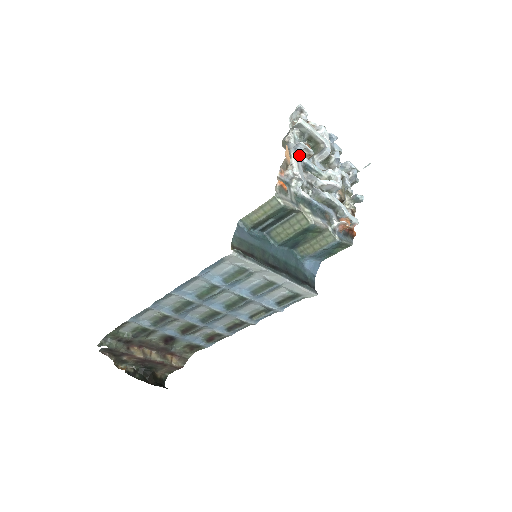
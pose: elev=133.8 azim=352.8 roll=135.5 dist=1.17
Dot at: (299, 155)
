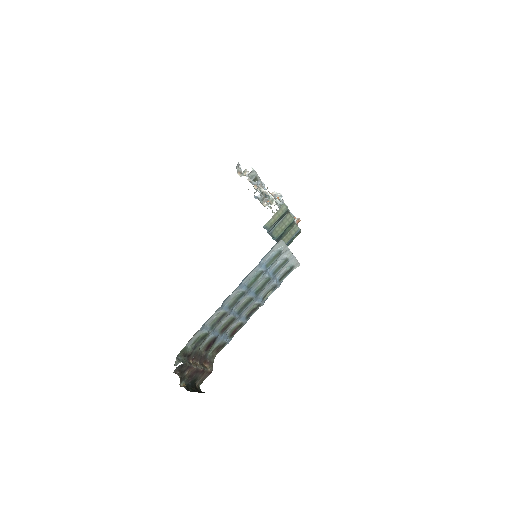
Dot at: occluded
